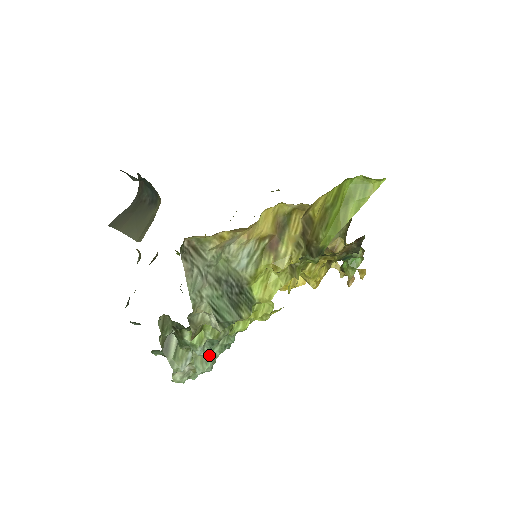
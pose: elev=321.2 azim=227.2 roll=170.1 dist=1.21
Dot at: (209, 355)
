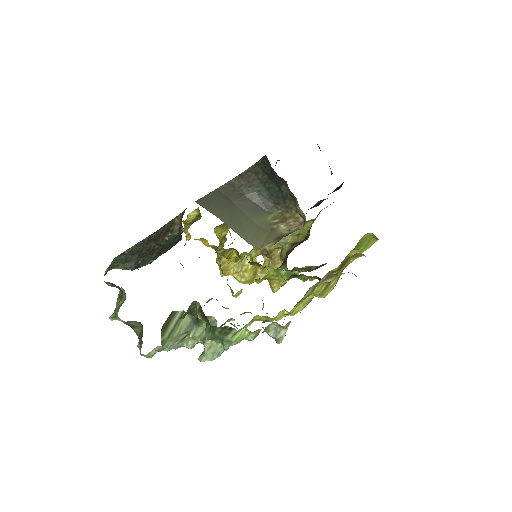
Dot at: occluded
